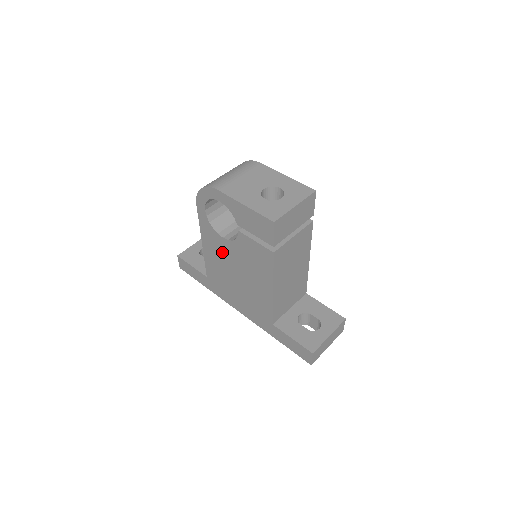
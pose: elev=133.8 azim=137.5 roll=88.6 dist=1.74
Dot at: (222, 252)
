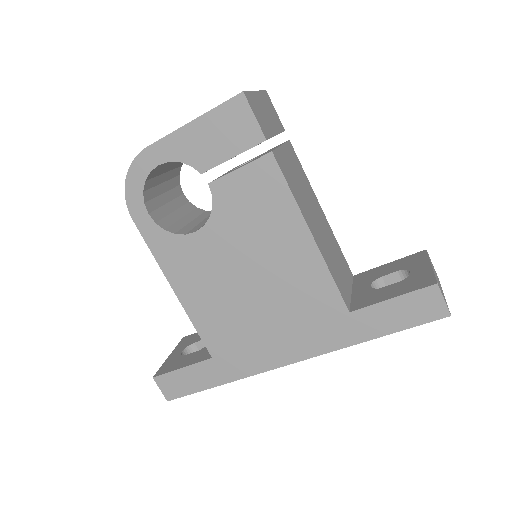
Dot at: (207, 265)
